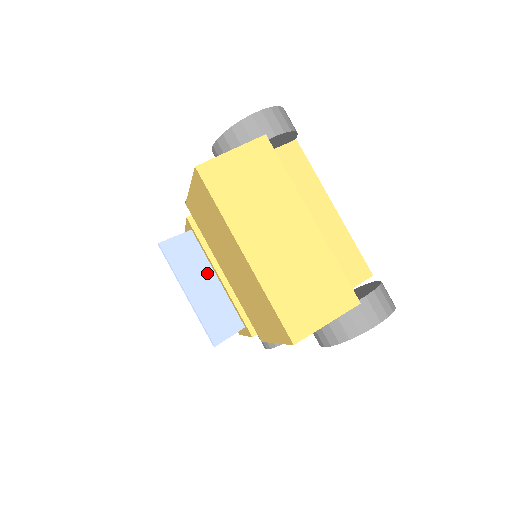
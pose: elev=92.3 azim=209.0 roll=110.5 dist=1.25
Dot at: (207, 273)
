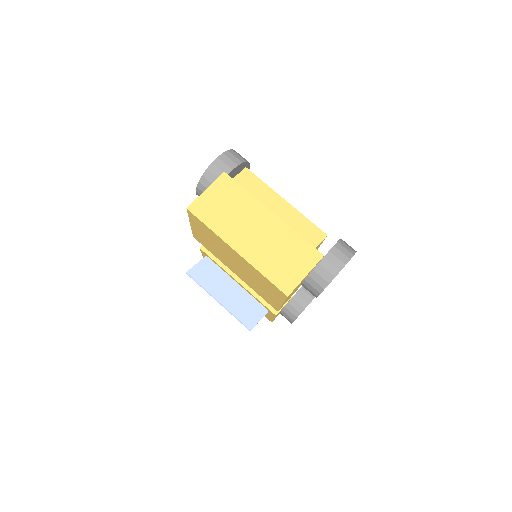
Dot at: (228, 282)
